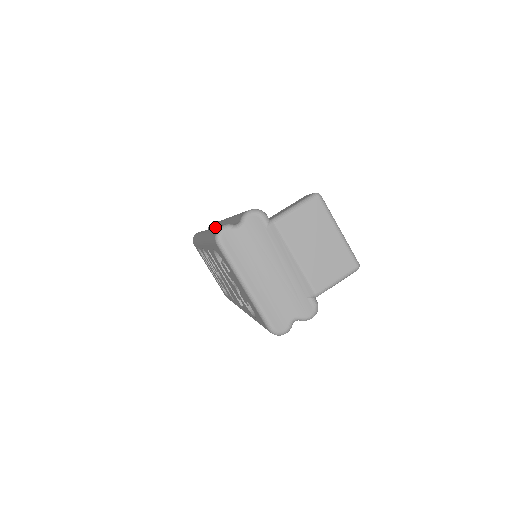
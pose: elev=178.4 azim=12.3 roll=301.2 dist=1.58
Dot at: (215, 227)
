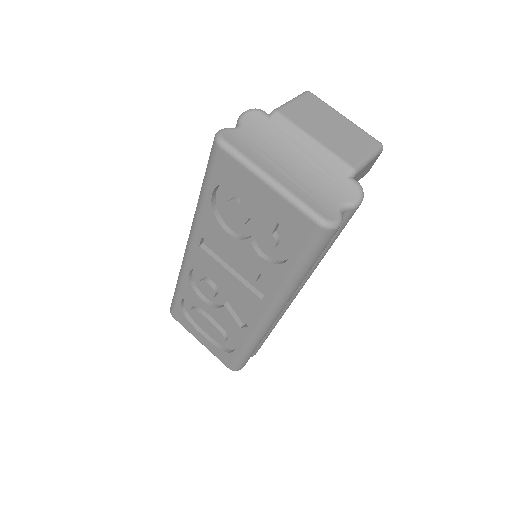
Dot at: occluded
